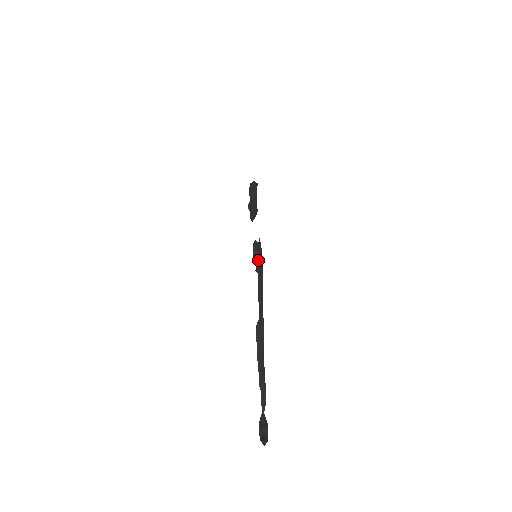
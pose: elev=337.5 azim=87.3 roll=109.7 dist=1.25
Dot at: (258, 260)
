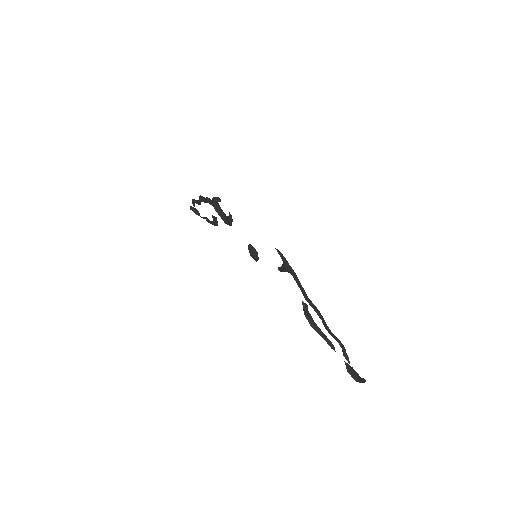
Dot at: (286, 265)
